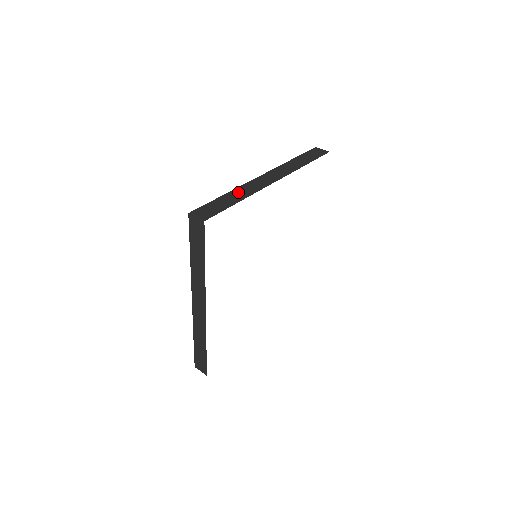
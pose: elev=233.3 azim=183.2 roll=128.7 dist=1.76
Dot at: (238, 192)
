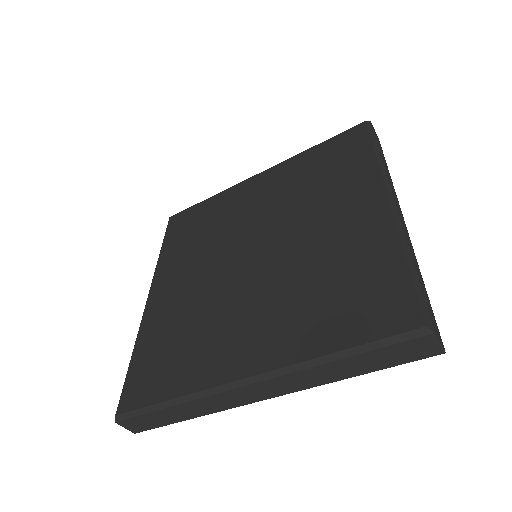
Dot at: (413, 254)
